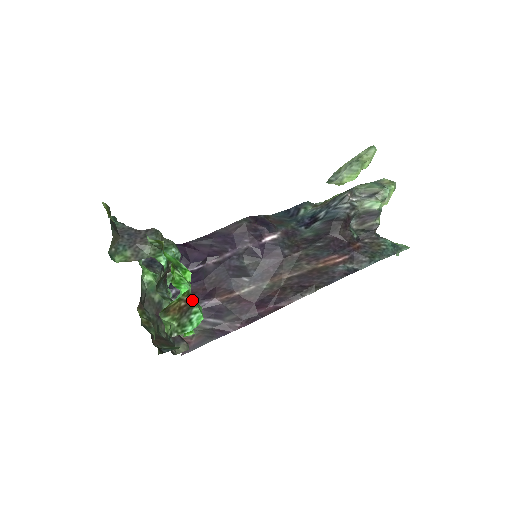
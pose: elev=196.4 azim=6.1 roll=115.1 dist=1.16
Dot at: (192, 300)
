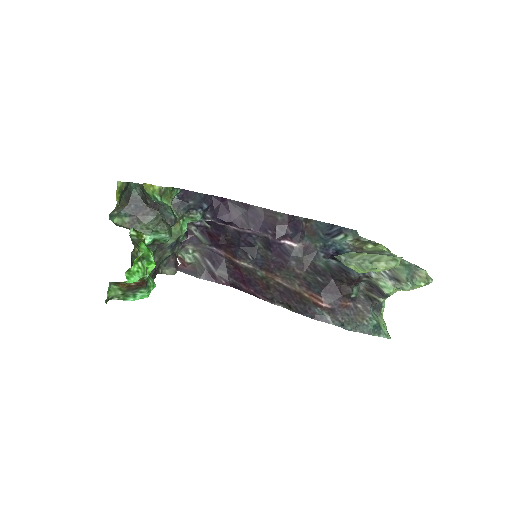
Dot at: (143, 284)
